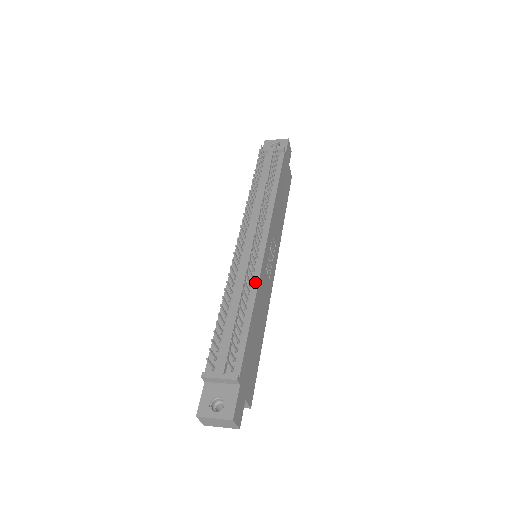
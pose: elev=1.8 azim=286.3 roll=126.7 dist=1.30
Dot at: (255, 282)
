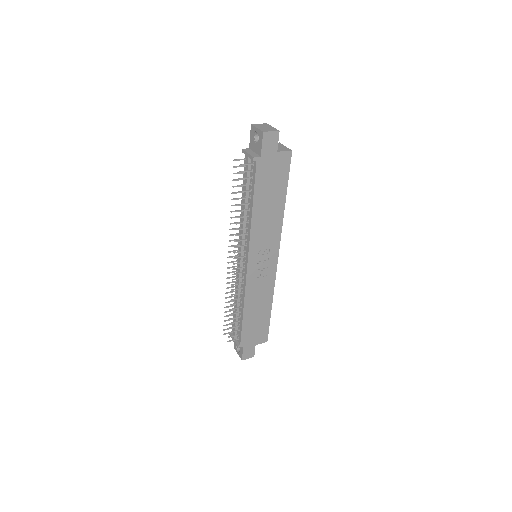
Dot at: (243, 293)
